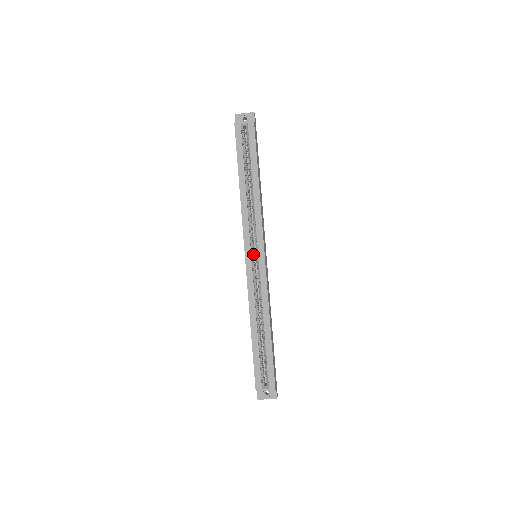
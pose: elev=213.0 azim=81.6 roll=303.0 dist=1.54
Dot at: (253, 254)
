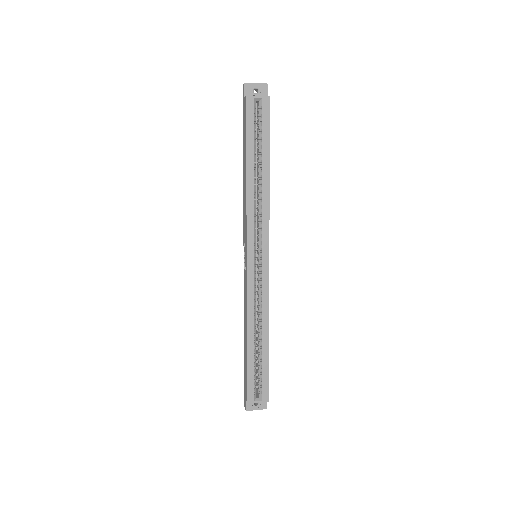
Dot at: (255, 255)
